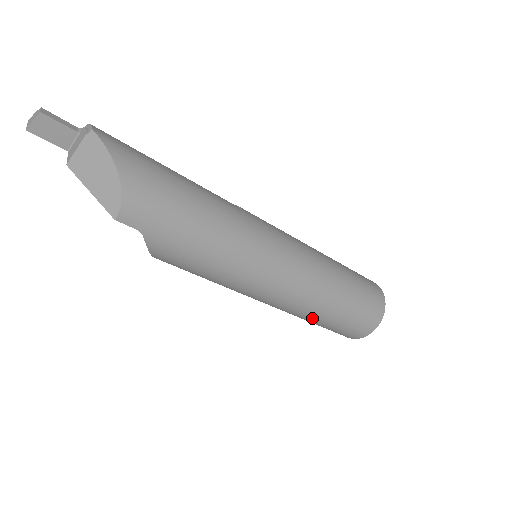
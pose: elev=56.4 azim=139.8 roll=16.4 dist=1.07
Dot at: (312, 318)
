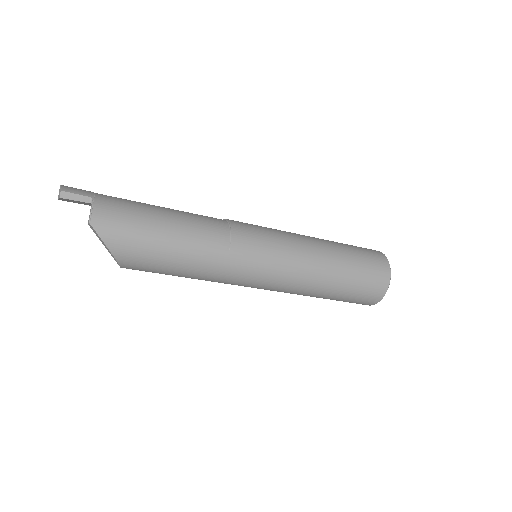
Dot at: occluded
